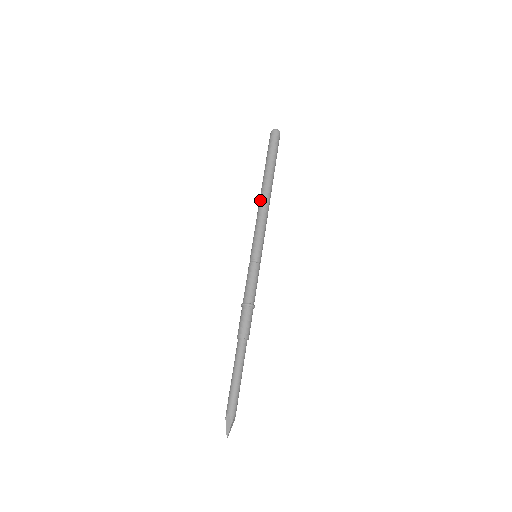
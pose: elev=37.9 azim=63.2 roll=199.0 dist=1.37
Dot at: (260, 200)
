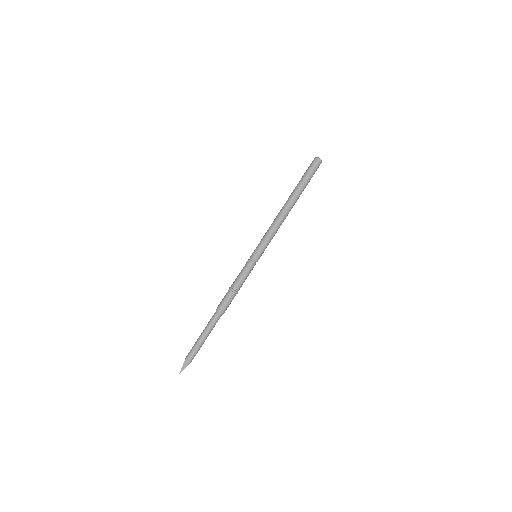
Dot at: (280, 214)
